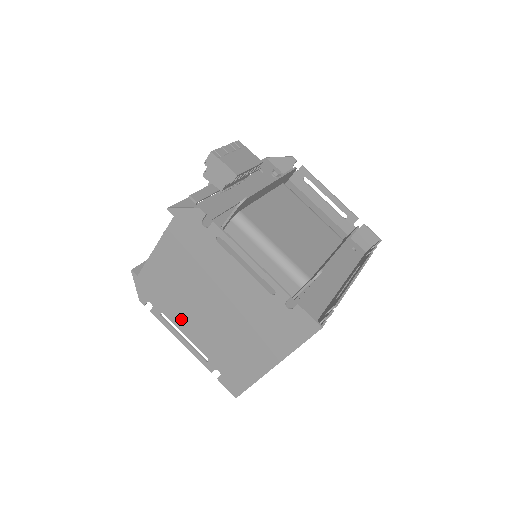
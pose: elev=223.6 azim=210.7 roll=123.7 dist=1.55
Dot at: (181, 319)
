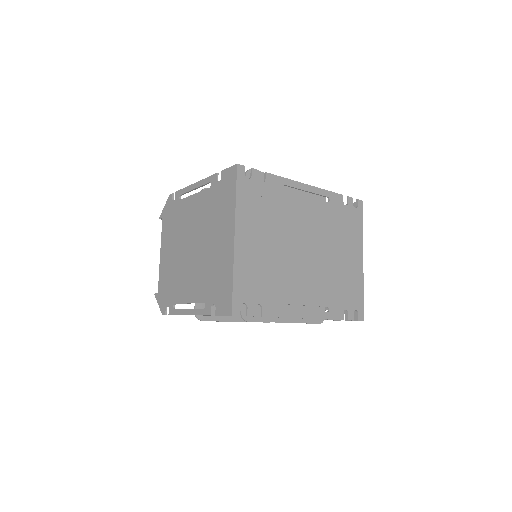
Dot at: (183, 291)
